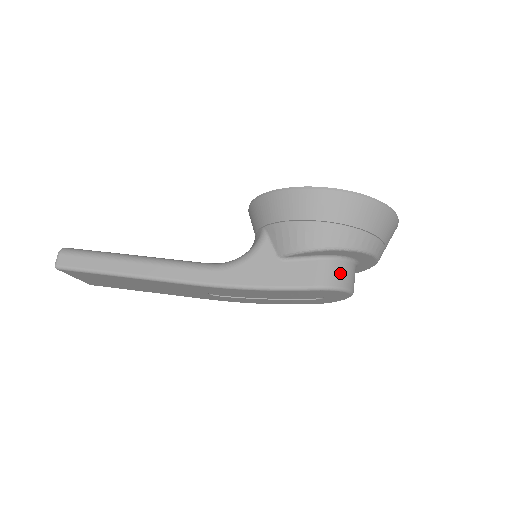
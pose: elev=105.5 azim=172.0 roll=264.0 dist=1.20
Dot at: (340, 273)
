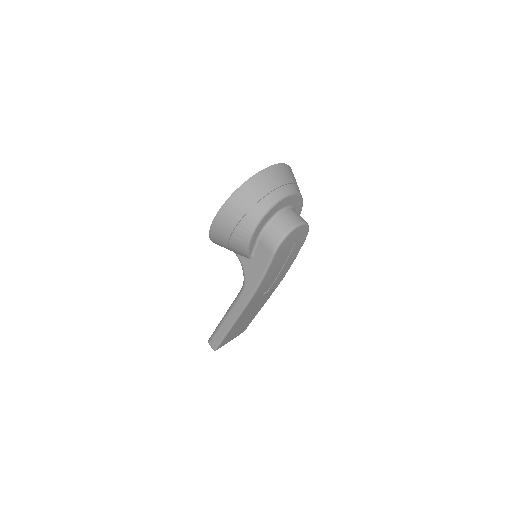
Dot at: (274, 233)
